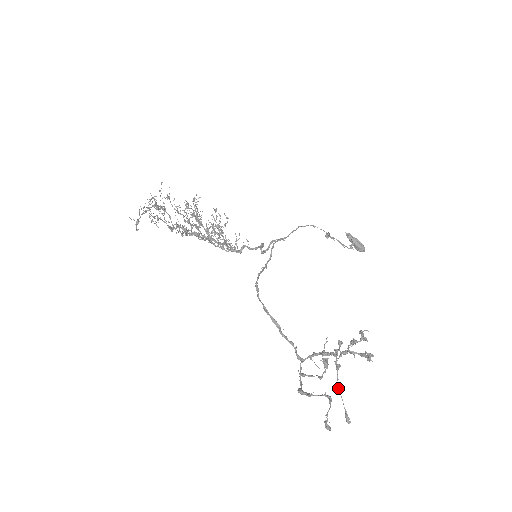
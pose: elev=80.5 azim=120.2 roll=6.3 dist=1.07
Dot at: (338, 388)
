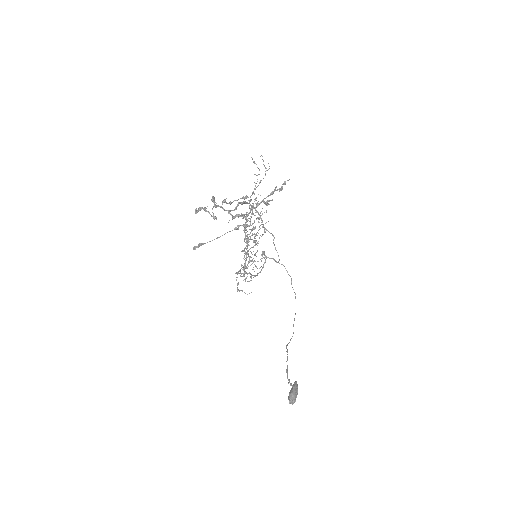
Dot at: (219, 237)
